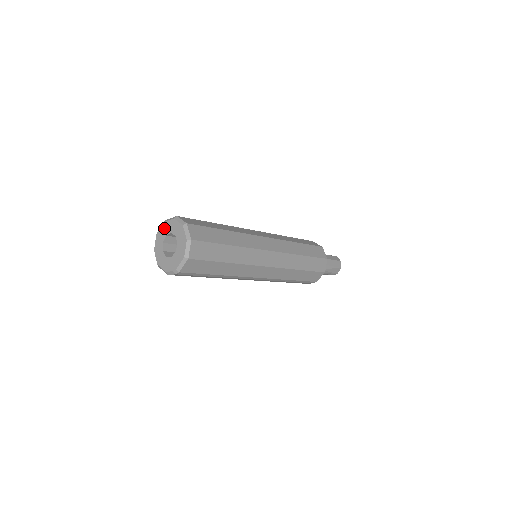
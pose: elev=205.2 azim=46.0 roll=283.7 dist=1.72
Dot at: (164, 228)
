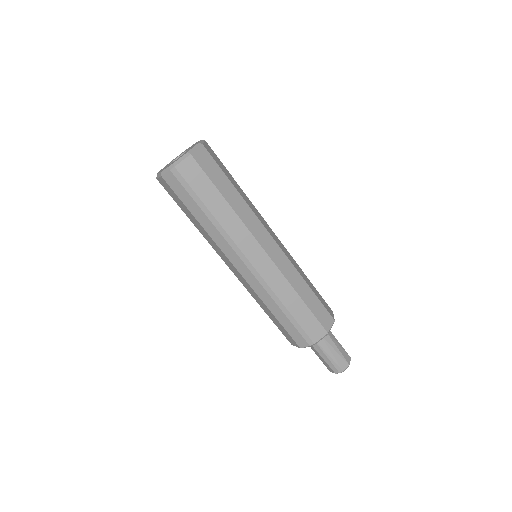
Dot at: occluded
